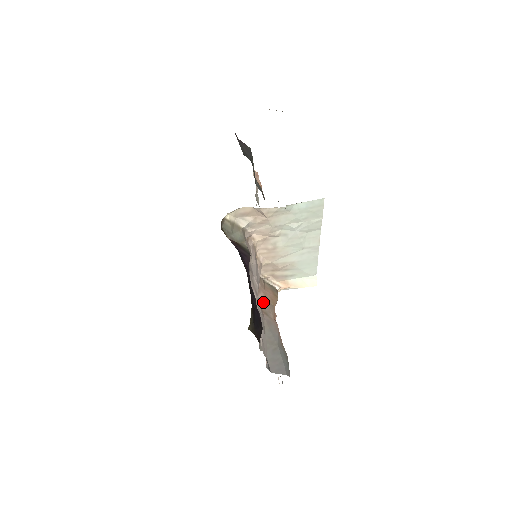
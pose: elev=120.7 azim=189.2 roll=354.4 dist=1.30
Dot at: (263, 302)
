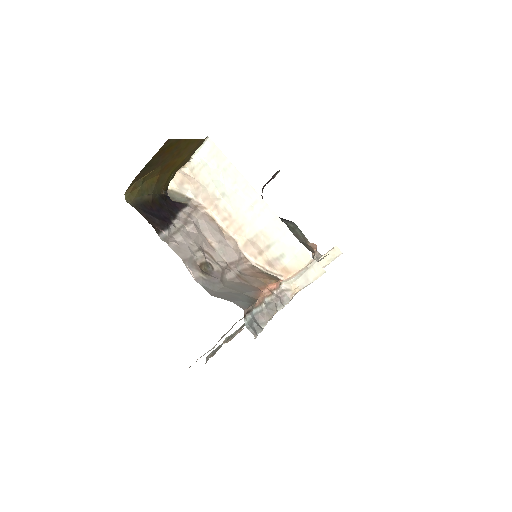
Dot at: (247, 276)
